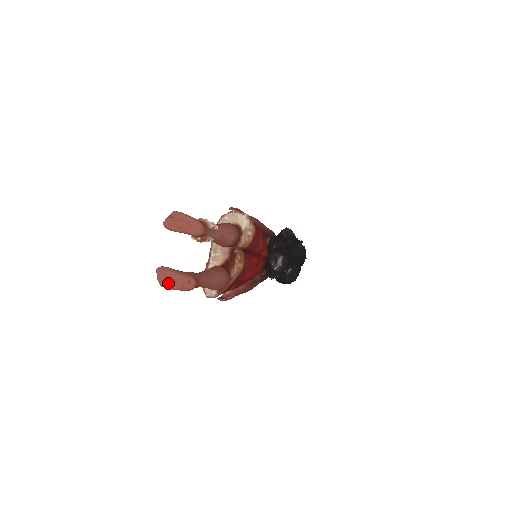
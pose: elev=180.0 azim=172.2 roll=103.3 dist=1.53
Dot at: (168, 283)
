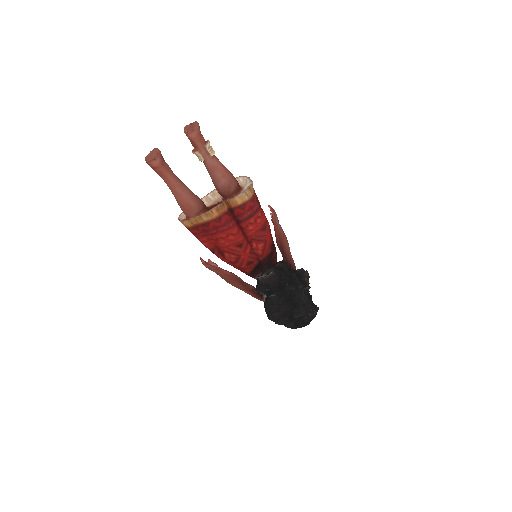
Dot at: (149, 157)
